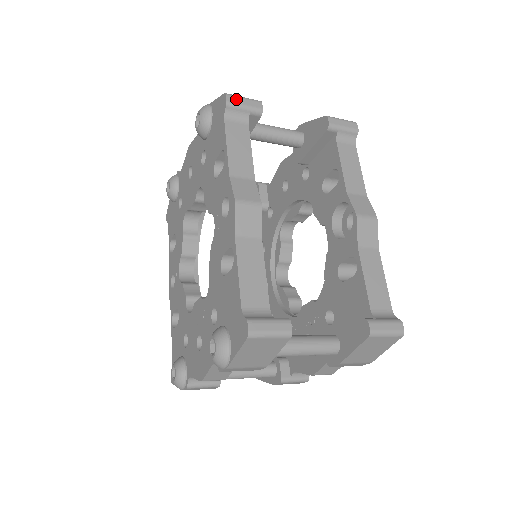
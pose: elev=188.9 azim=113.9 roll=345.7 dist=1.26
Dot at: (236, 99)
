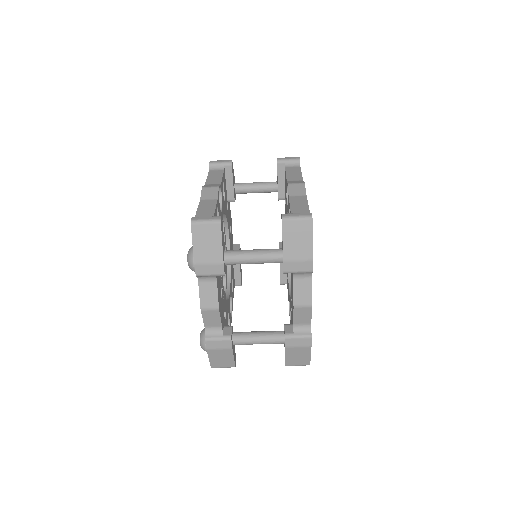
Dot at: (216, 161)
